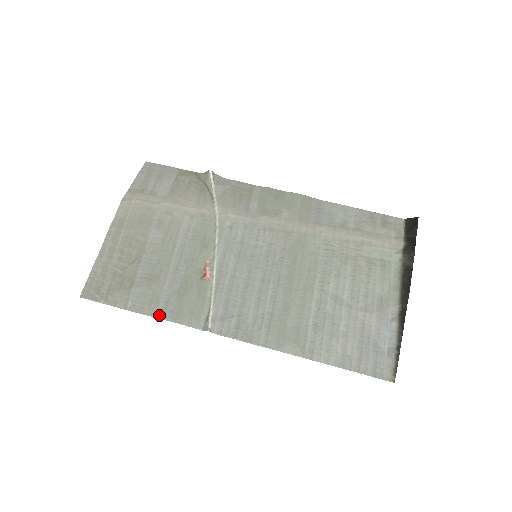
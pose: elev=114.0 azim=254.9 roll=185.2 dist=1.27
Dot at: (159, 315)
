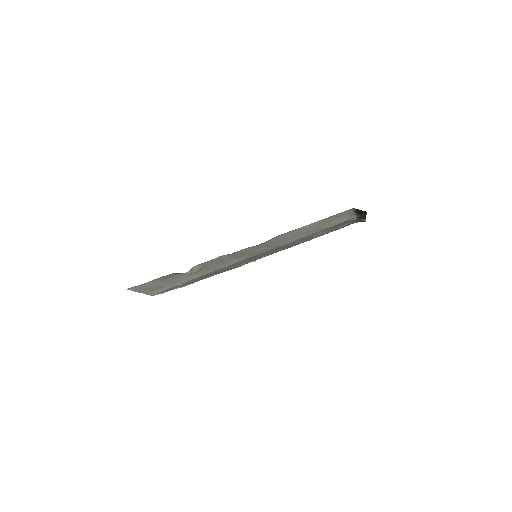
Dot at: occluded
